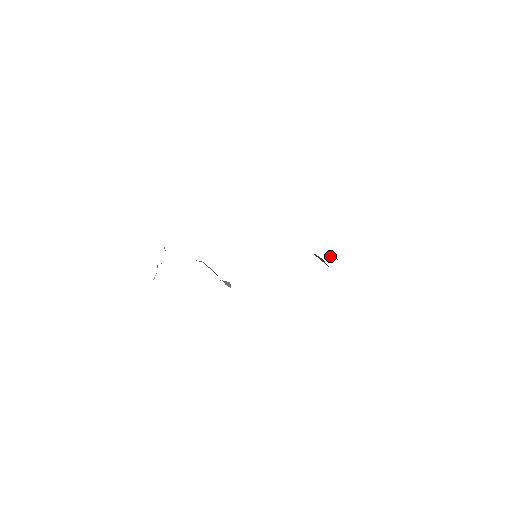
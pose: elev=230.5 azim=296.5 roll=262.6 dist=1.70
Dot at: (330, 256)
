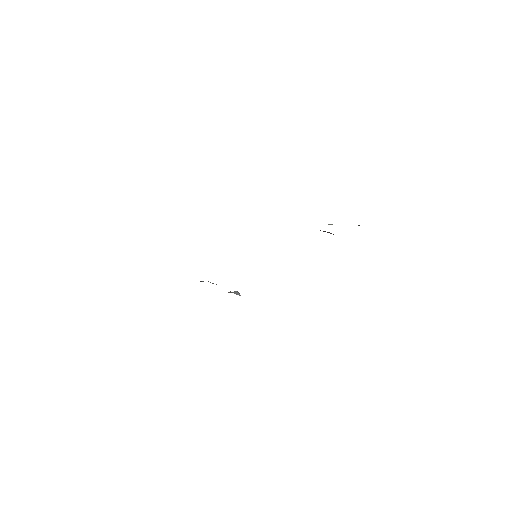
Dot at: occluded
